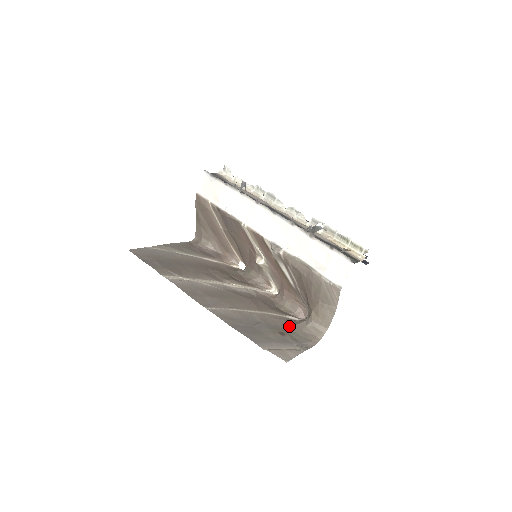
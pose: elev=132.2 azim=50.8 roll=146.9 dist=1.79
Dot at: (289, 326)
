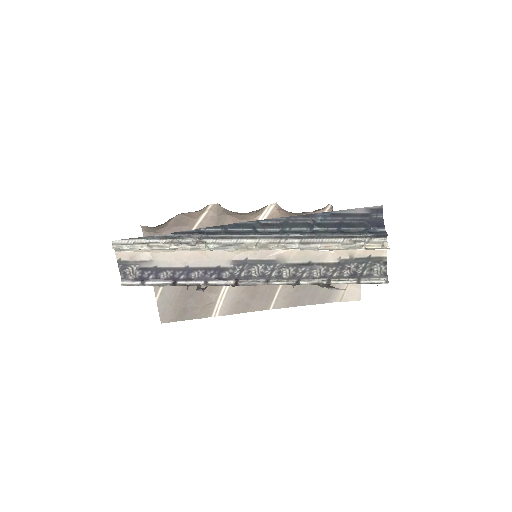
Dot at: occluded
